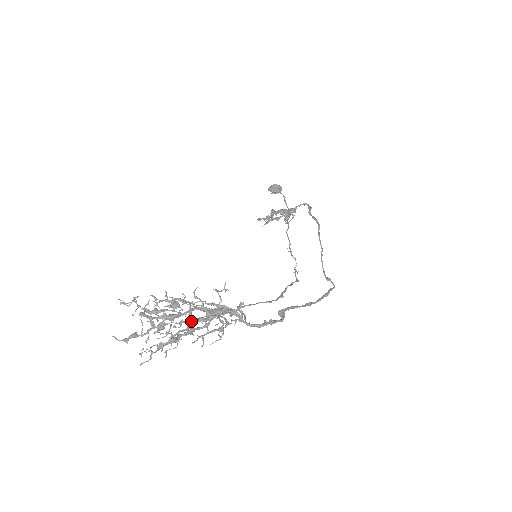
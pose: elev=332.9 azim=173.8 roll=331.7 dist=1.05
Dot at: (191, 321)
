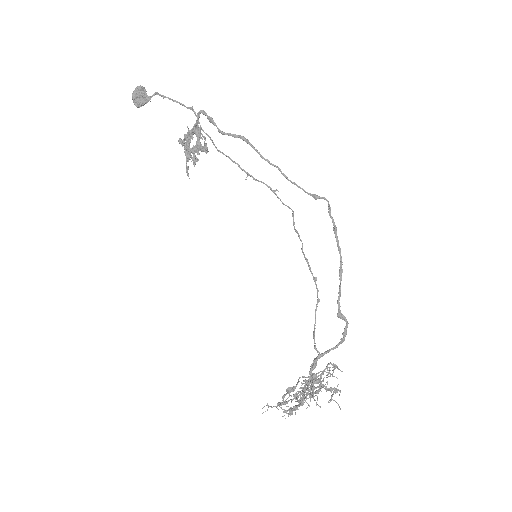
Dot at: (309, 387)
